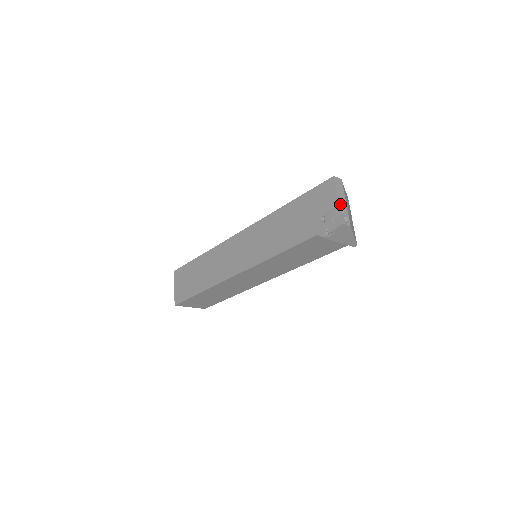
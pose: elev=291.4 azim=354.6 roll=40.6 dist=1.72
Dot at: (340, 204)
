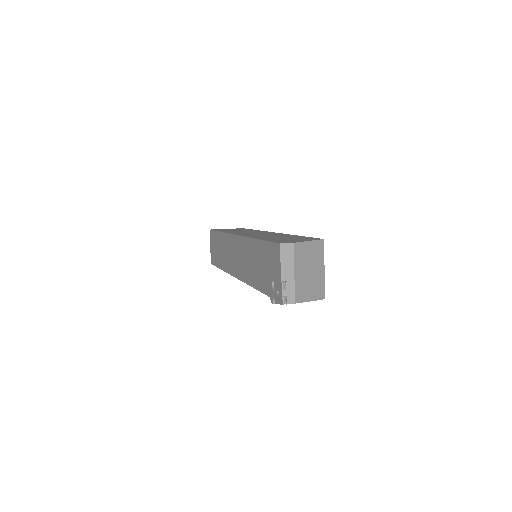
Dot at: (283, 280)
